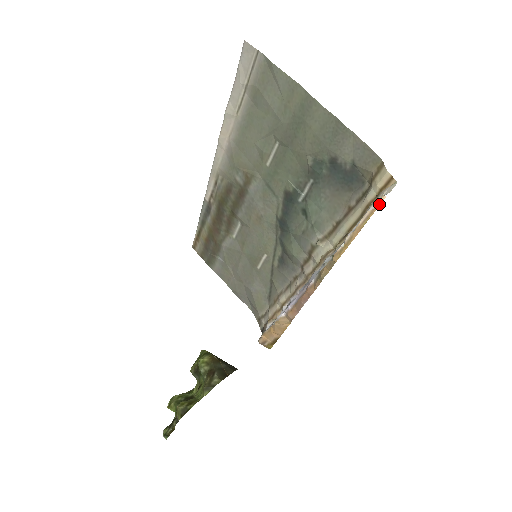
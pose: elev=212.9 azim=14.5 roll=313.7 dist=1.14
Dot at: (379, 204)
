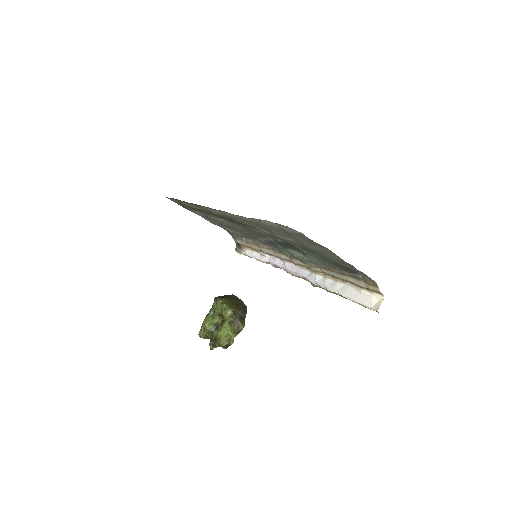
Dot at: (373, 310)
